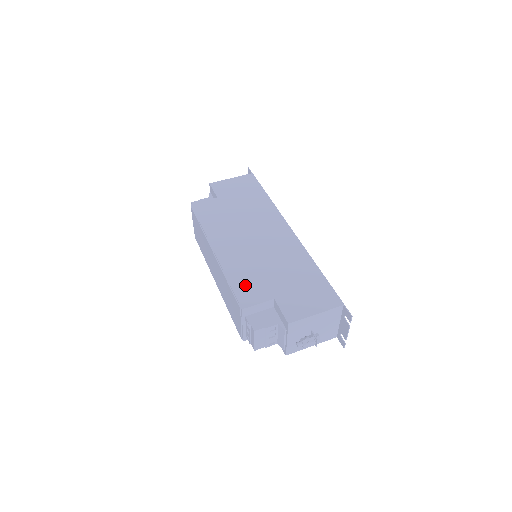
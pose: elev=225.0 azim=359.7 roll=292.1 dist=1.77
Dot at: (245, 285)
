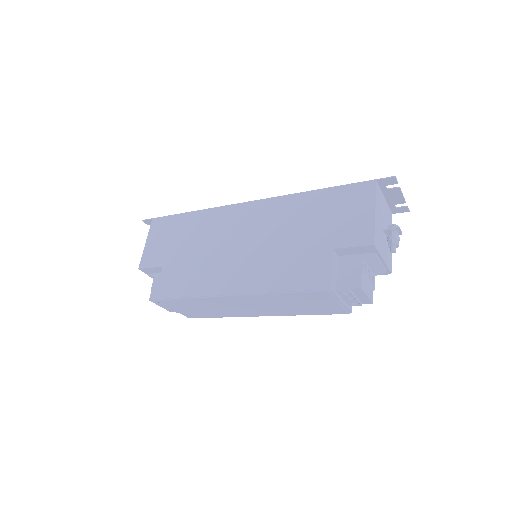
Dot at: (298, 275)
